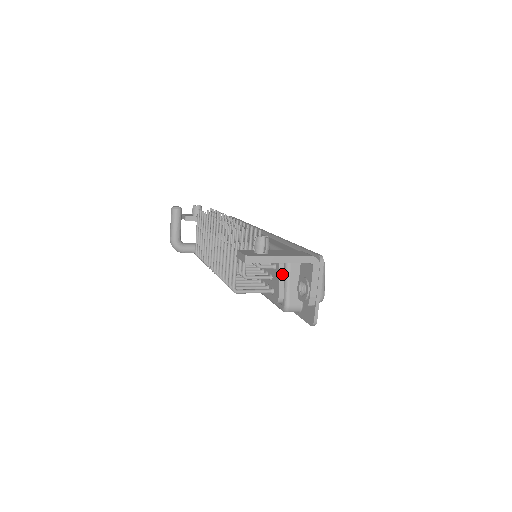
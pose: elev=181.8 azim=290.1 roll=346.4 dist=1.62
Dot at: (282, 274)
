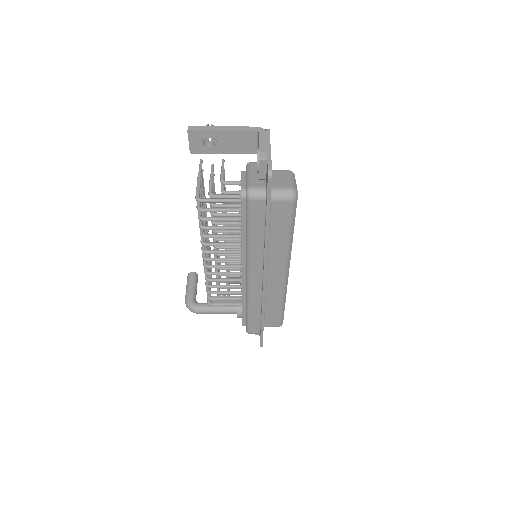
Dot at: (244, 176)
